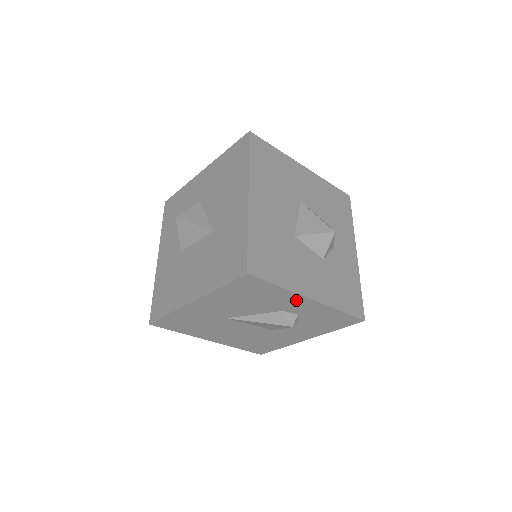
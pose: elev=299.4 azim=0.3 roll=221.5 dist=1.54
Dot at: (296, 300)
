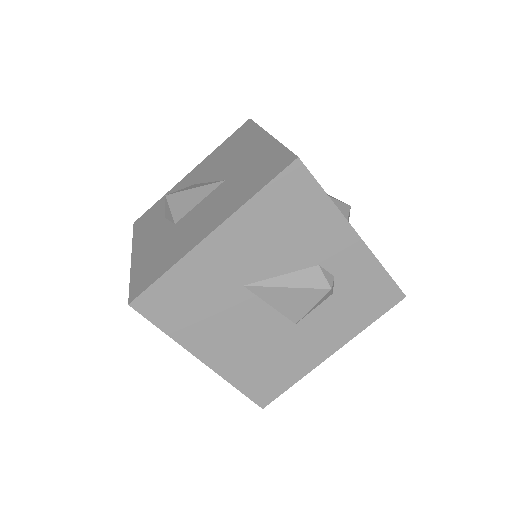
Dot at: (339, 235)
